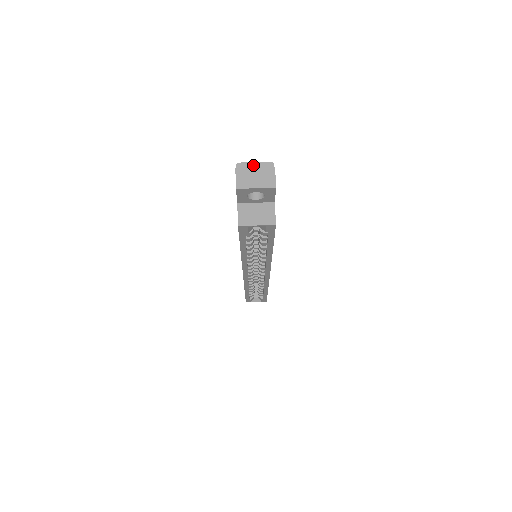
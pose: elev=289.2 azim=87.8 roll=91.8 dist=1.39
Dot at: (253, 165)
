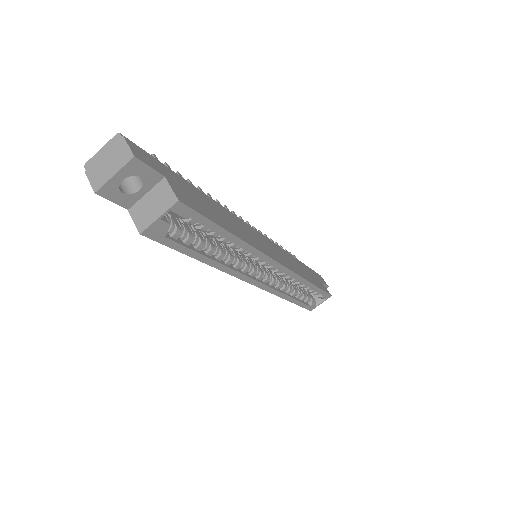
Dot at: (100, 153)
